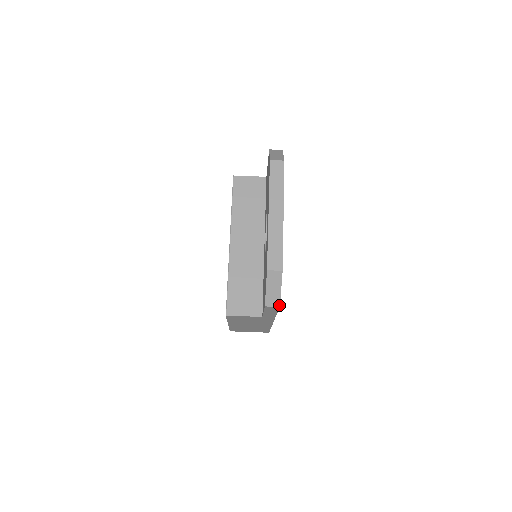
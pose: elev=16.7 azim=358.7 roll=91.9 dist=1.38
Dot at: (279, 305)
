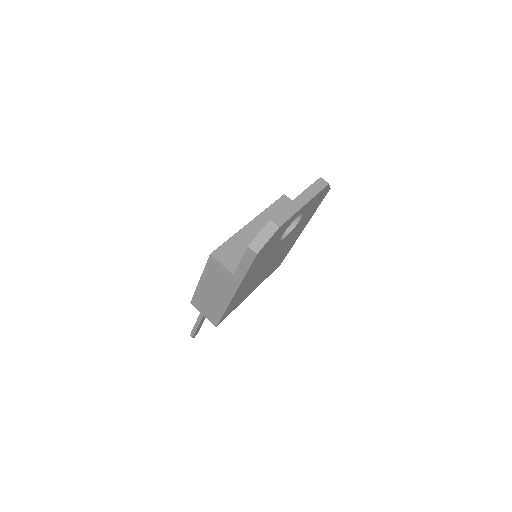
Dot at: (258, 252)
